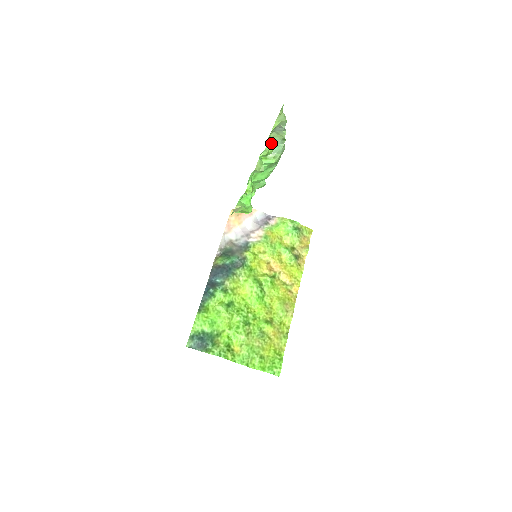
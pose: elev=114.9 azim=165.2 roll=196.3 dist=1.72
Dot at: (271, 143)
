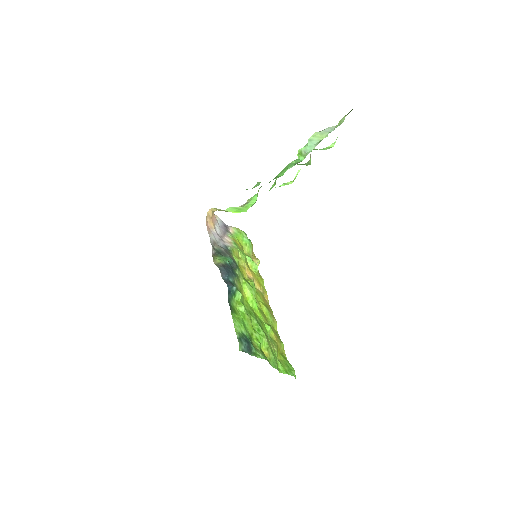
Dot at: occluded
